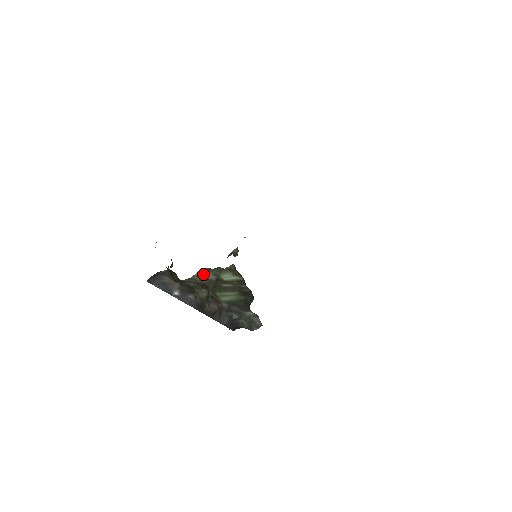
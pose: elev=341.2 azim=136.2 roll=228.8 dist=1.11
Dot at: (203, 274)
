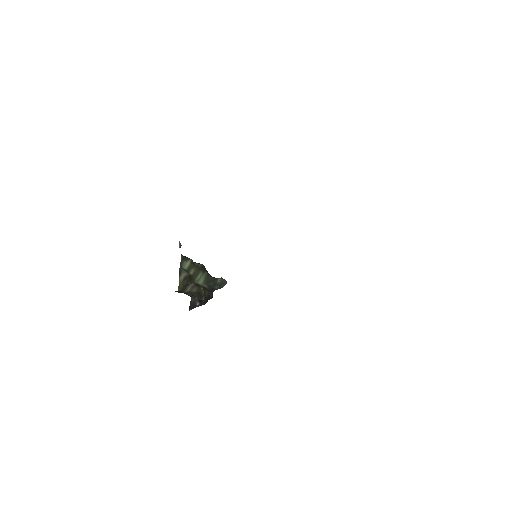
Dot at: (181, 276)
